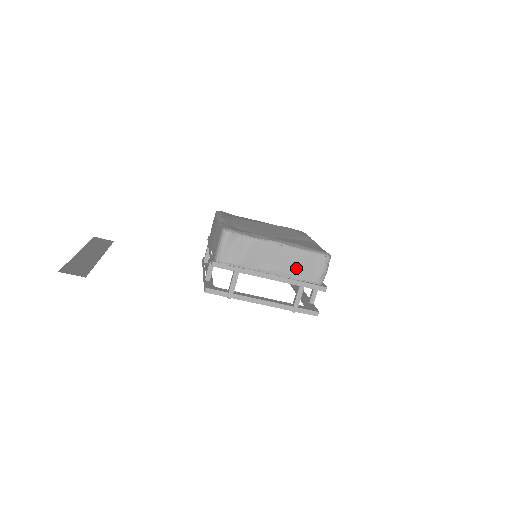
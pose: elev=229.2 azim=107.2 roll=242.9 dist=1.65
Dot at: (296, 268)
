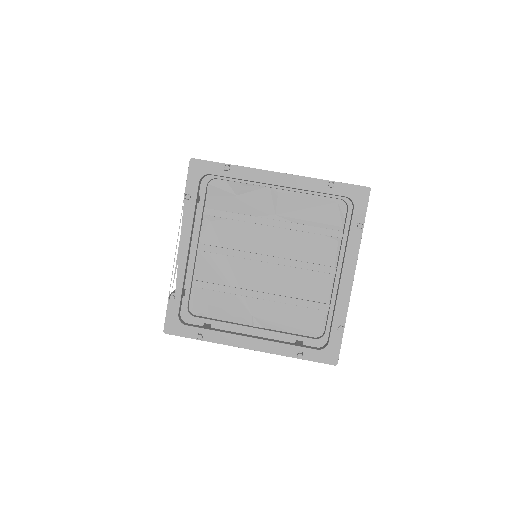
Dot at: occluded
